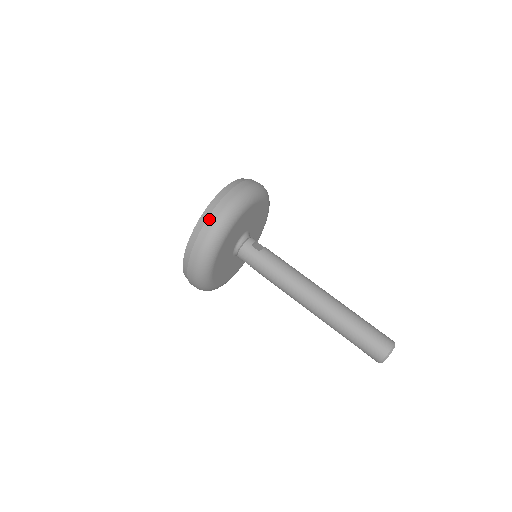
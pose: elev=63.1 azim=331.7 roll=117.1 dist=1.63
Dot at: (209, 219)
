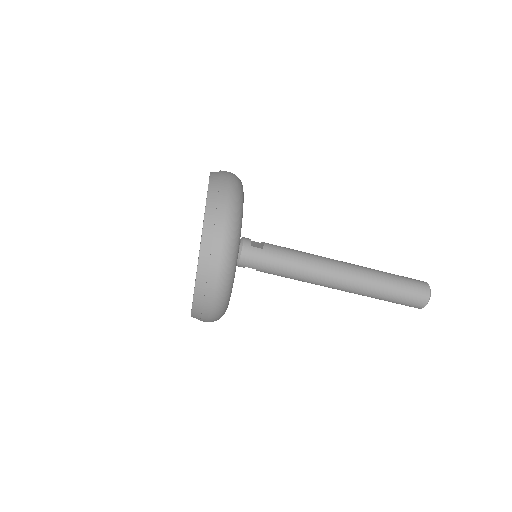
Dot at: (216, 233)
